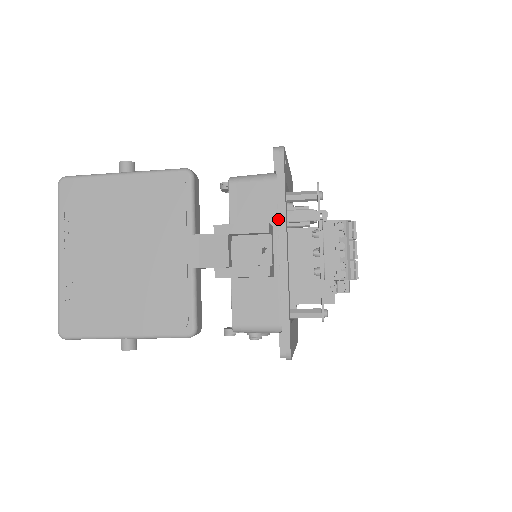
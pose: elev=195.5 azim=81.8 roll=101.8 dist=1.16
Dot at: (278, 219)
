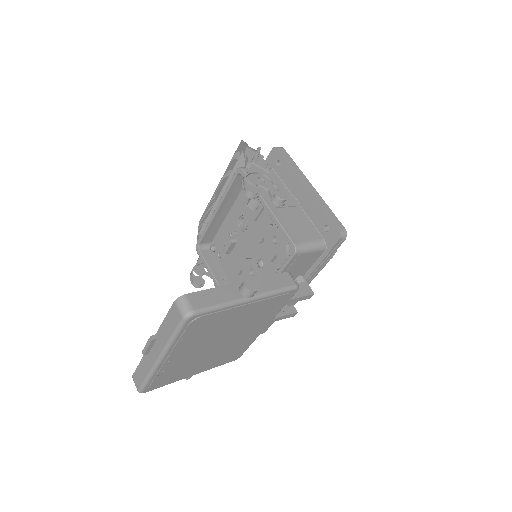
Dot at: (310, 275)
